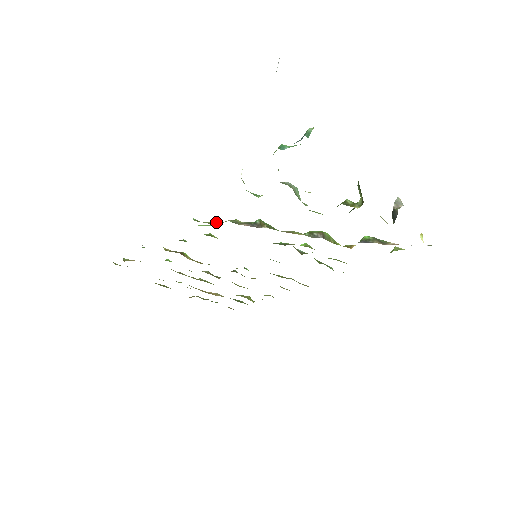
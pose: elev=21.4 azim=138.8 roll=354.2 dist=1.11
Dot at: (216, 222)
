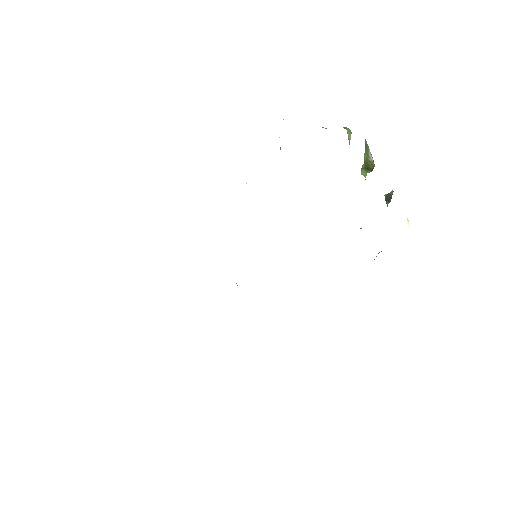
Dot at: occluded
